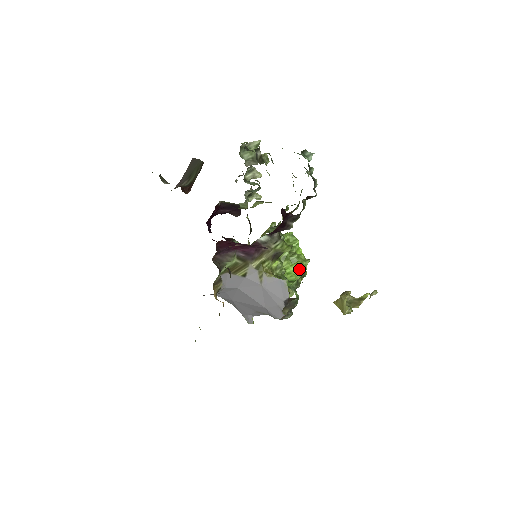
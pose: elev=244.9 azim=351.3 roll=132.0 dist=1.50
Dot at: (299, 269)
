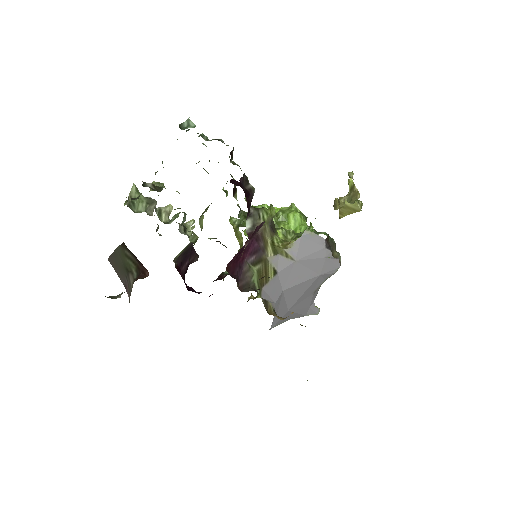
Dot at: (297, 217)
